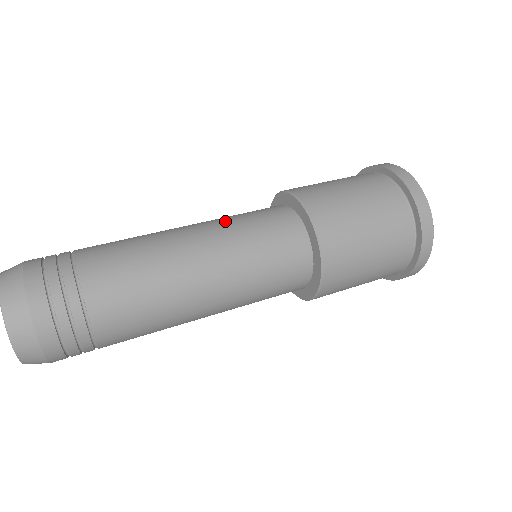
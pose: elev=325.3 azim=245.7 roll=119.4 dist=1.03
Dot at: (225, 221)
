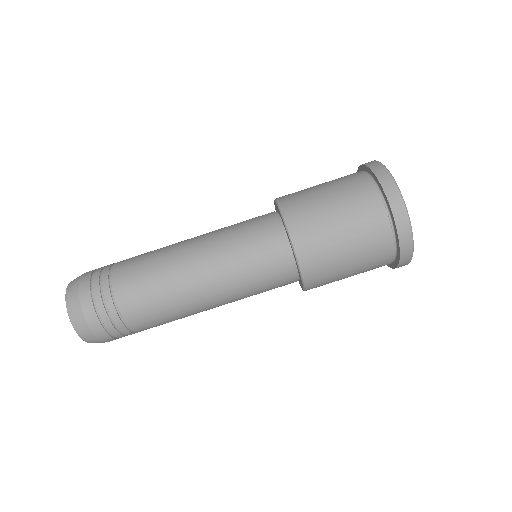
Dot at: (234, 275)
